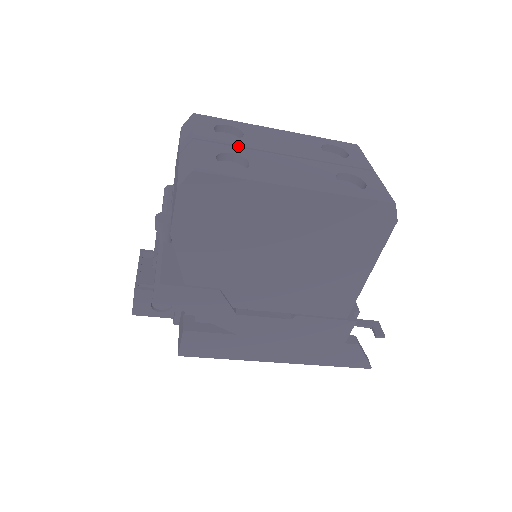
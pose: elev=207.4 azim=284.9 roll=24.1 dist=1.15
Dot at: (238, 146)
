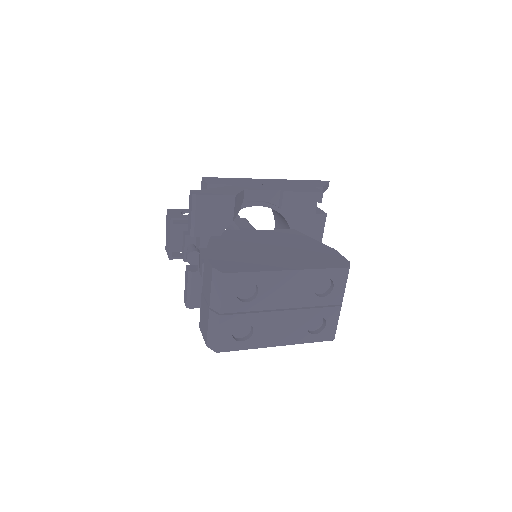
Dot at: (250, 311)
